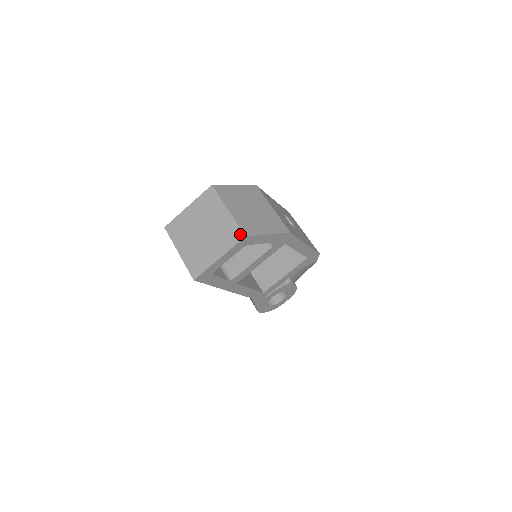
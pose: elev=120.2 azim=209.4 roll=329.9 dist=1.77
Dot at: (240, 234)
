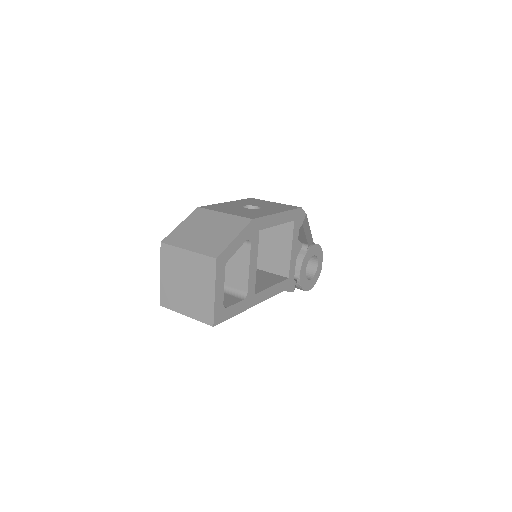
Dot at: (211, 261)
